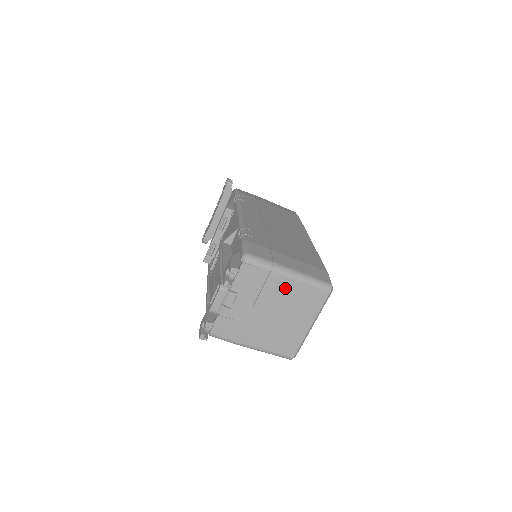
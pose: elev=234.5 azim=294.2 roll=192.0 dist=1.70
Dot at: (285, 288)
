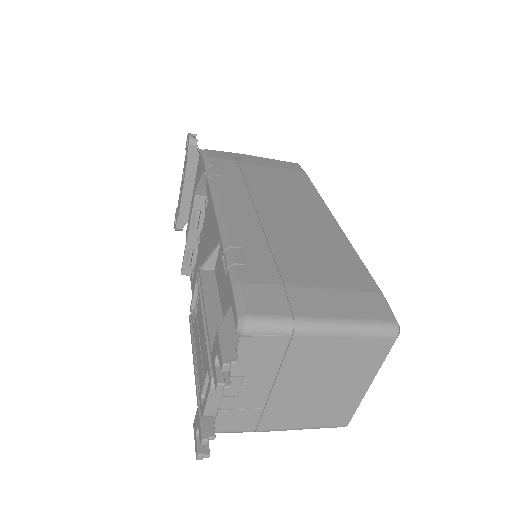
Dot at: (321, 351)
